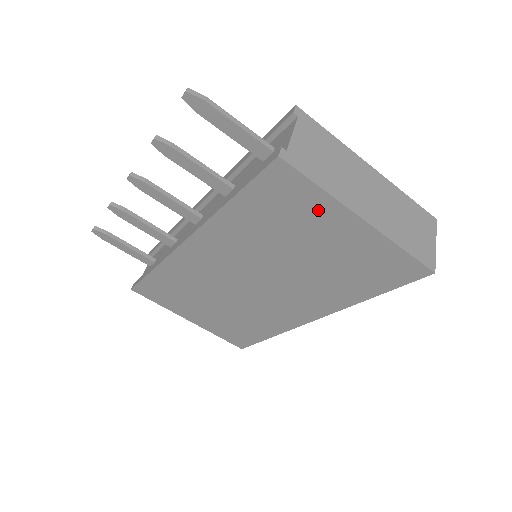
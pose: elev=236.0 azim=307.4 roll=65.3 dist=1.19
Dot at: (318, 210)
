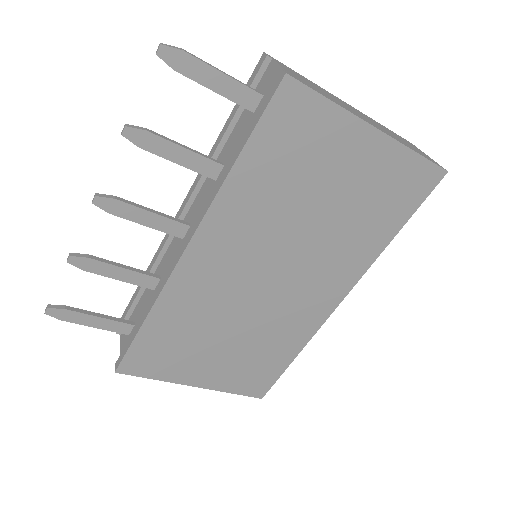
Dot at: (332, 134)
